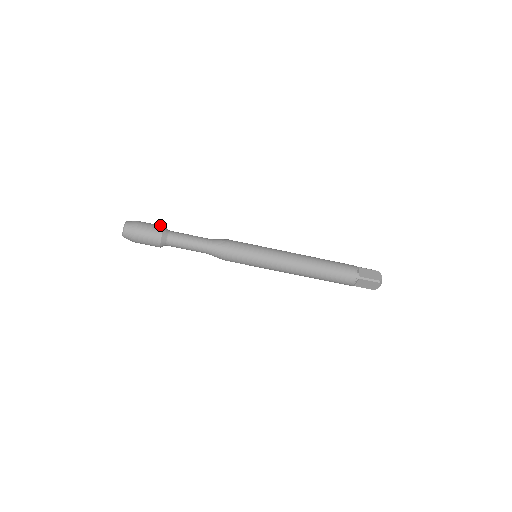
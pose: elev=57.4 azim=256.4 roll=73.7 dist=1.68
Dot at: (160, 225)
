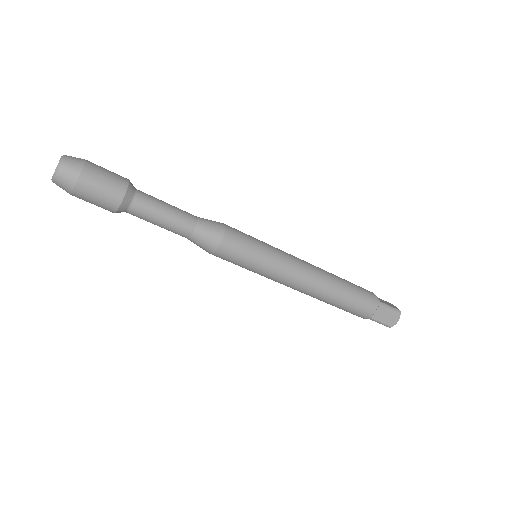
Dot at: (120, 185)
